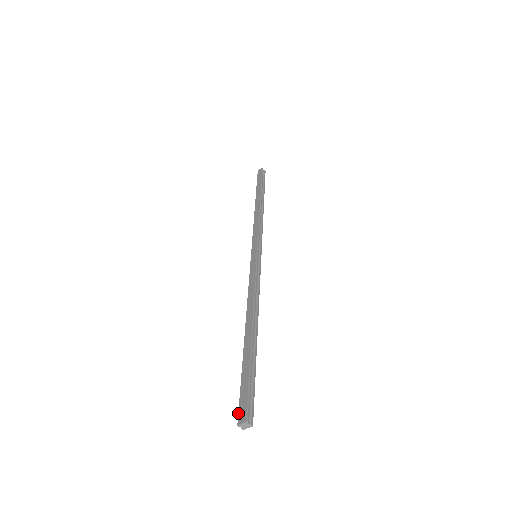
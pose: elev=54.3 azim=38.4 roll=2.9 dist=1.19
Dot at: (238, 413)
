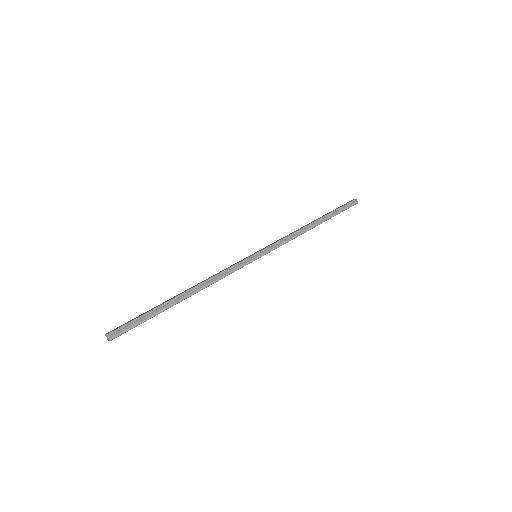
Dot at: occluded
